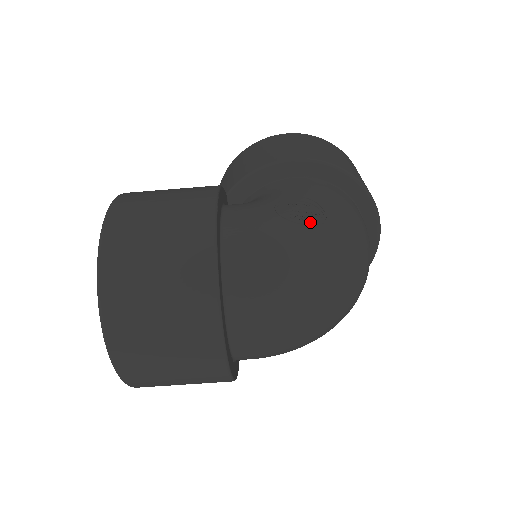
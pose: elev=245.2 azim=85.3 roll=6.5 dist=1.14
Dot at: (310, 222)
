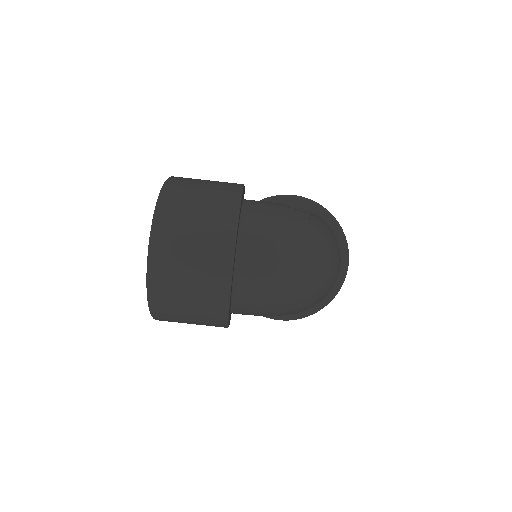
Dot at: (302, 213)
